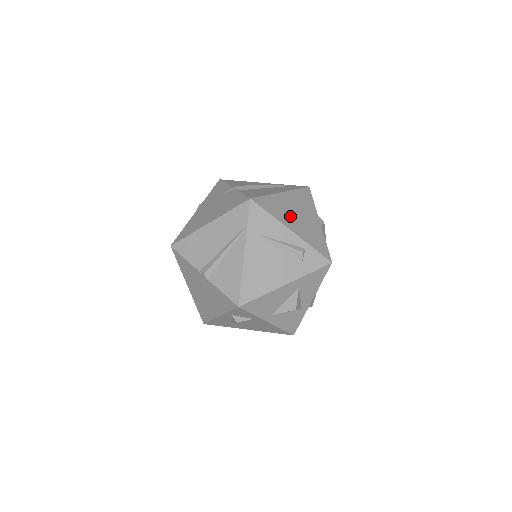
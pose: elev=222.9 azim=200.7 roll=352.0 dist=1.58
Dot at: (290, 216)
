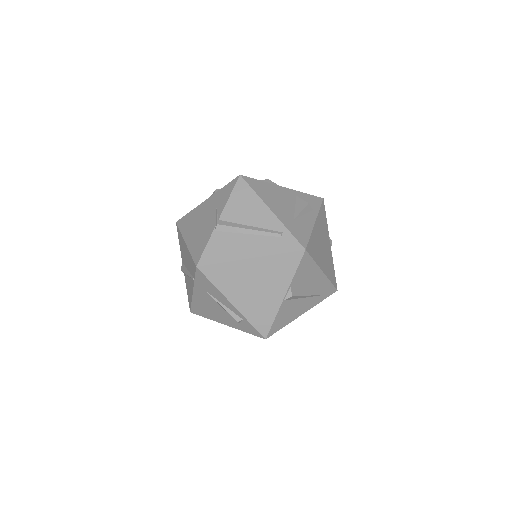
Dot at: (241, 288)
